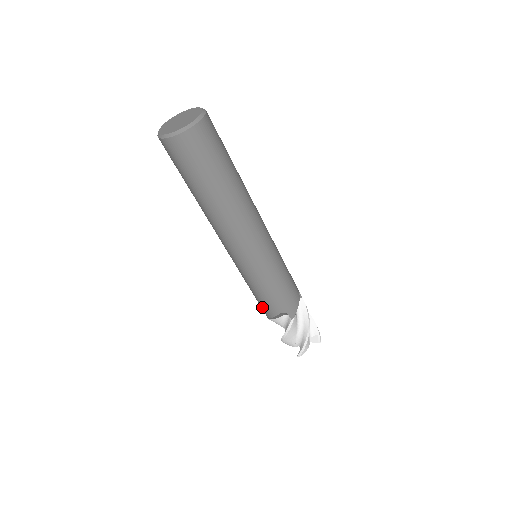
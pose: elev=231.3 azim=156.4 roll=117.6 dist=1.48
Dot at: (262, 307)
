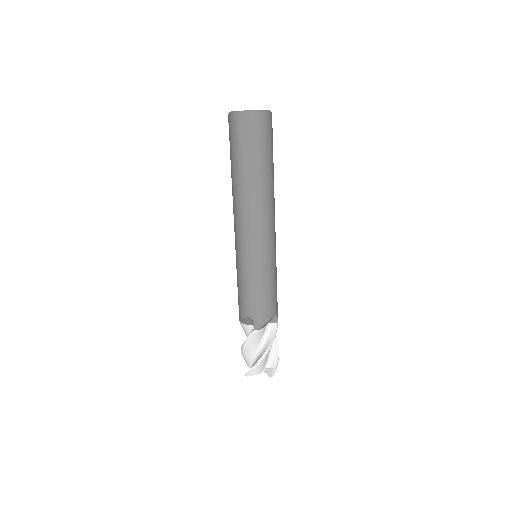
Dot at: (261, 311)
